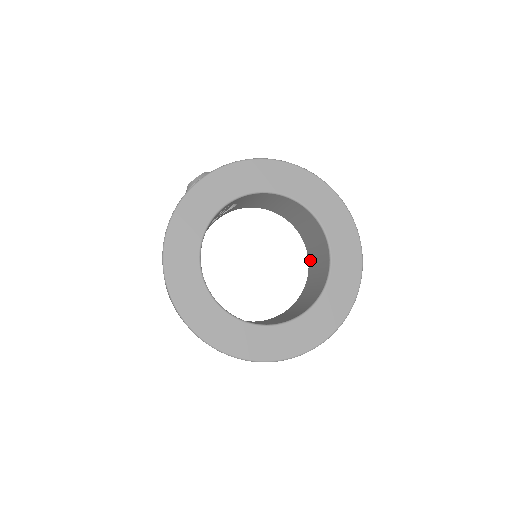
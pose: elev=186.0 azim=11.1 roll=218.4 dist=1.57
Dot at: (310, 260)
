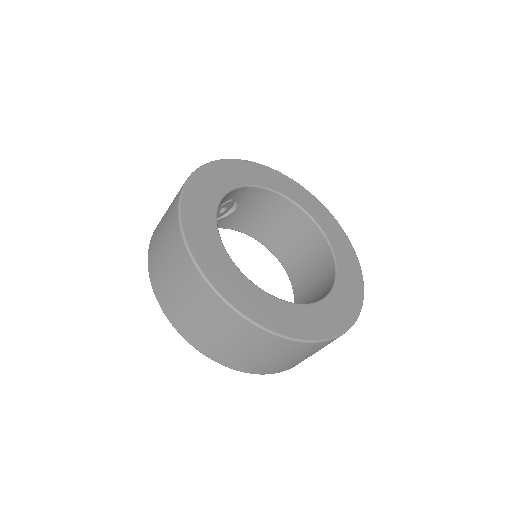
Dot at: (297, 287)
